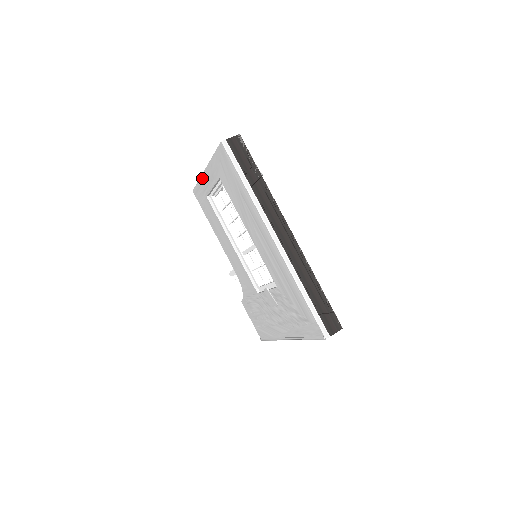
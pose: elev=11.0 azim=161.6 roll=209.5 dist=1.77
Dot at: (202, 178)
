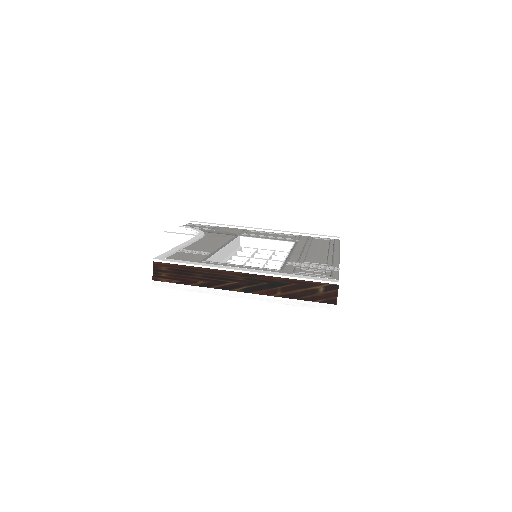
Dot at: occluded
